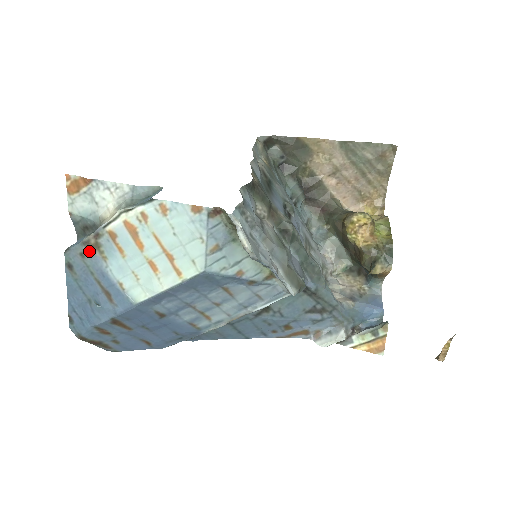
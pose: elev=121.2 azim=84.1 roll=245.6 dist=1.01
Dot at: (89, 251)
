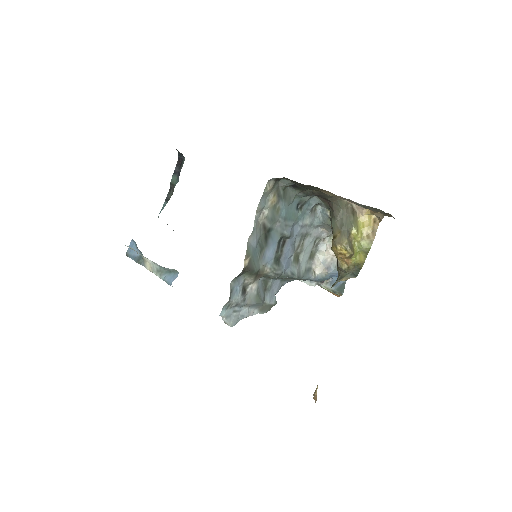
Dot at: occluded
